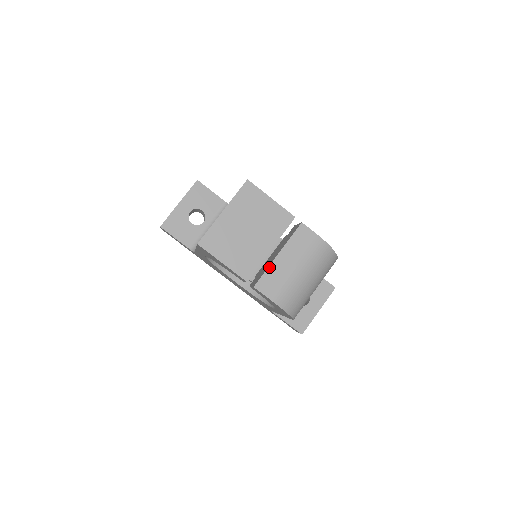
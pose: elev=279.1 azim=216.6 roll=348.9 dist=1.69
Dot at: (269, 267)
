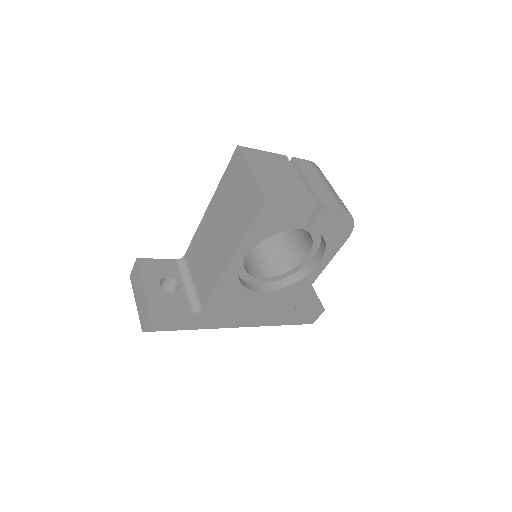
Dot at: (314, 190)
